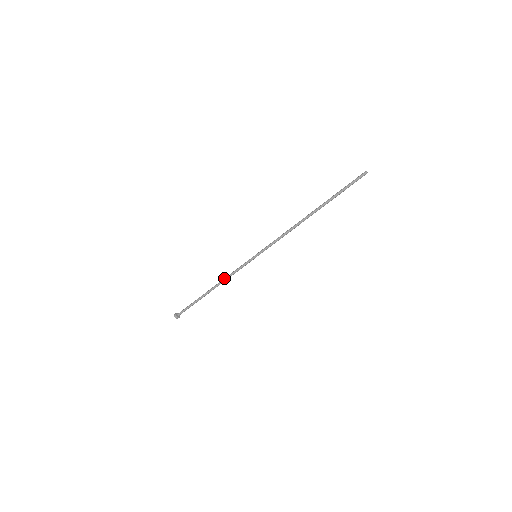
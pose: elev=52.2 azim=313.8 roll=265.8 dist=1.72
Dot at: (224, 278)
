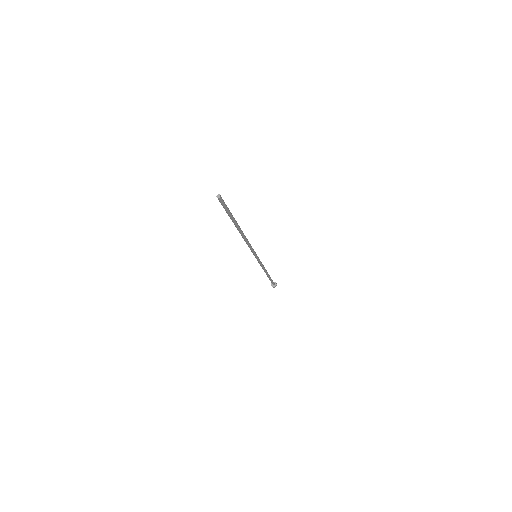
Dot at: occluded
